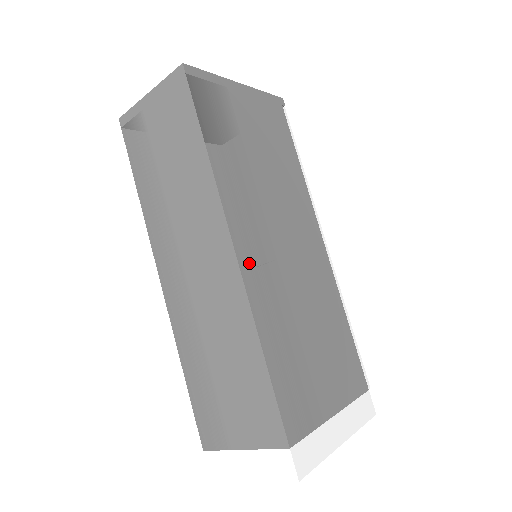
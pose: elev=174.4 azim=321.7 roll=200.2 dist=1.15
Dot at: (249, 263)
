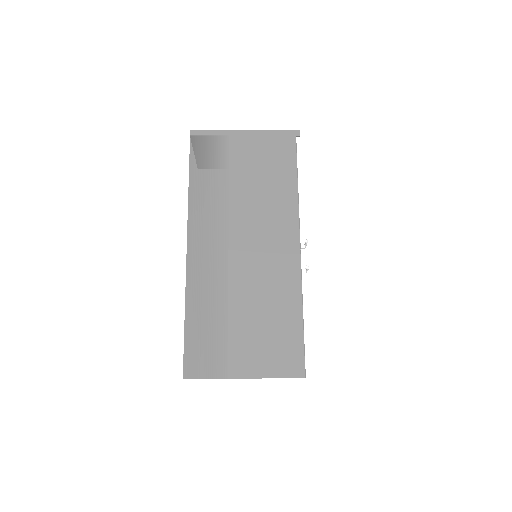
Dot at: (197, 258)
